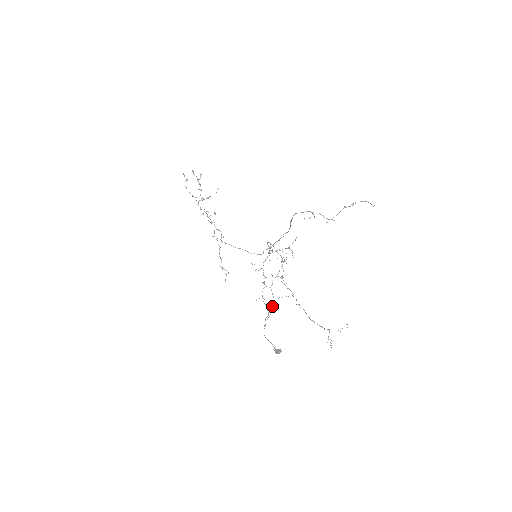
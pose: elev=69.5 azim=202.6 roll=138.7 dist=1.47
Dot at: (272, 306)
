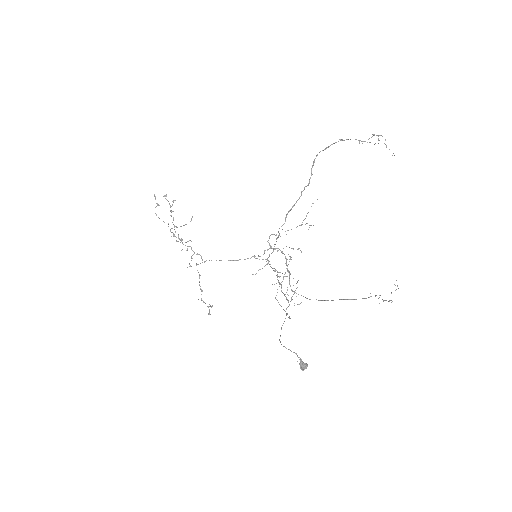
Dot at: (291, 297)
